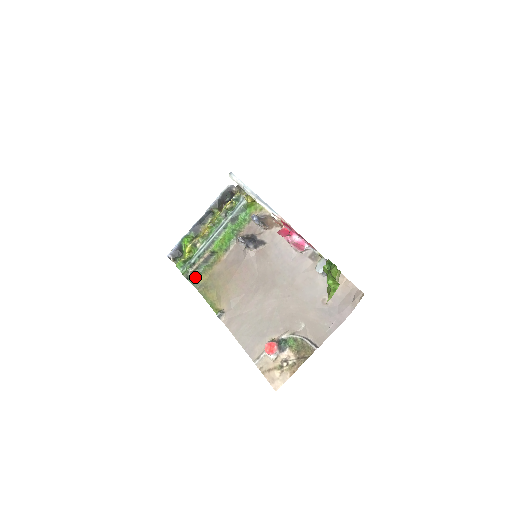
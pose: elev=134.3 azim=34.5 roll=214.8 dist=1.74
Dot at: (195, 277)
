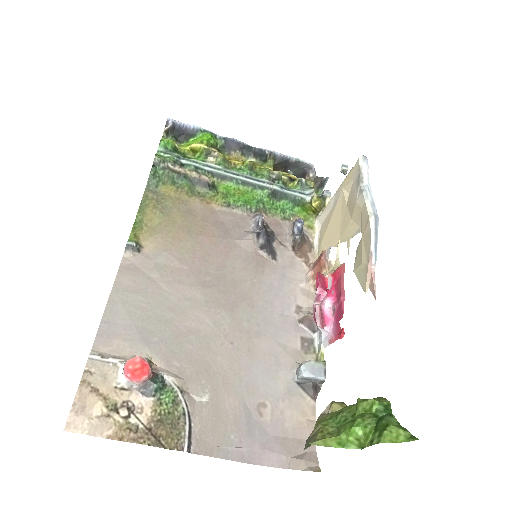
Dot at: (163, 176)
